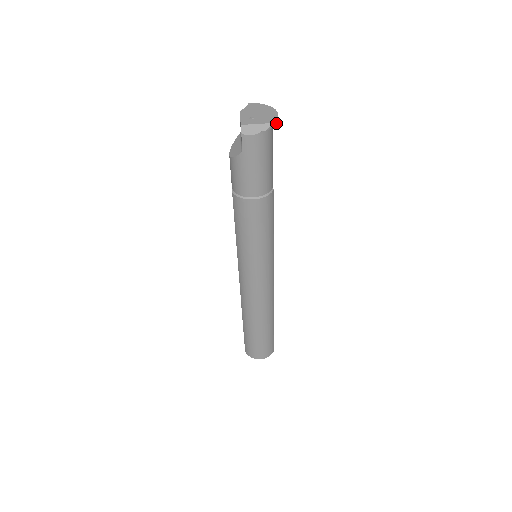
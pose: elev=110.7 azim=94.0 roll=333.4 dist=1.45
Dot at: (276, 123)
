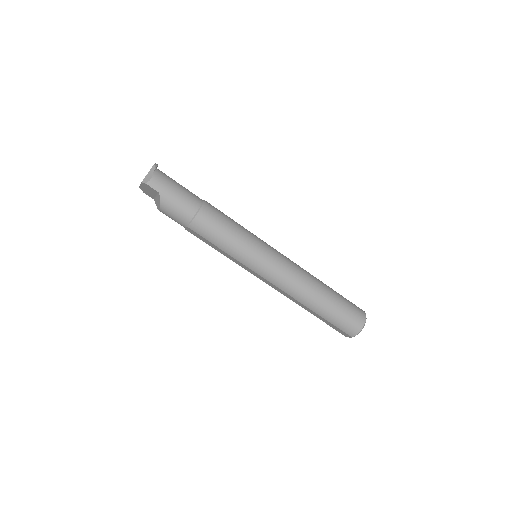
Dot at: occluded
